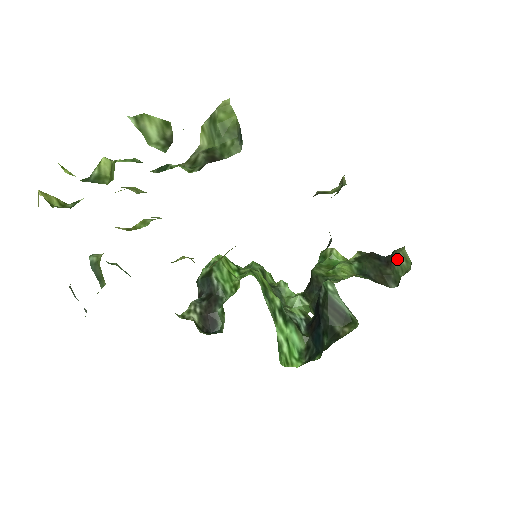
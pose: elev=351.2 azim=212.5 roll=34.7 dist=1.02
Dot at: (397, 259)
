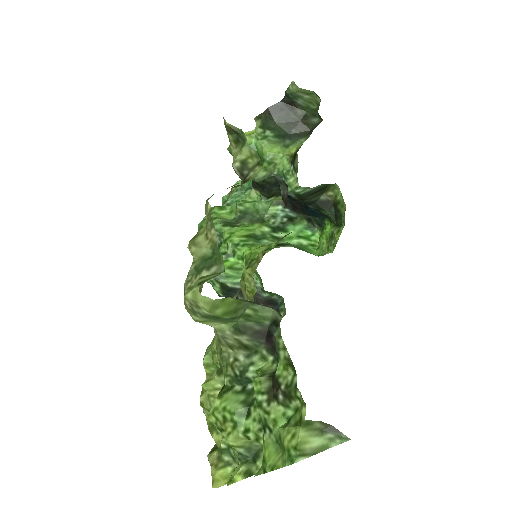
Dot at: (298, 98)
